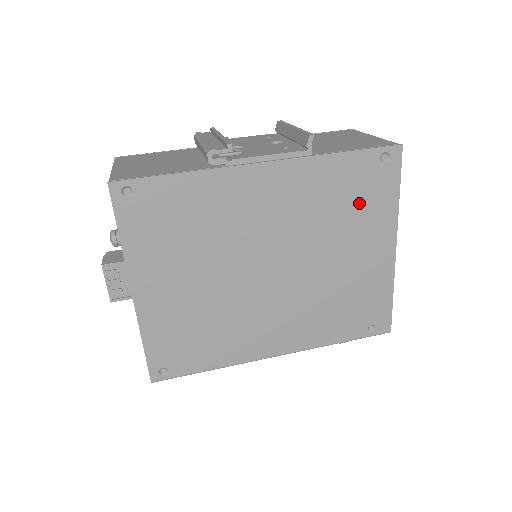
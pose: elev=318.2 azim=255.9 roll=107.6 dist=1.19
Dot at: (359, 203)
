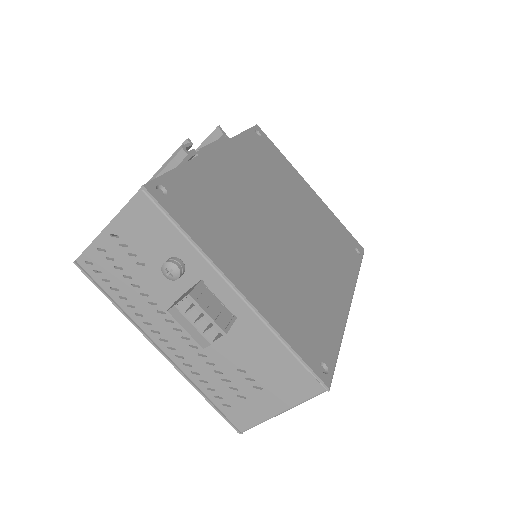
Dot at: (274, 164)
